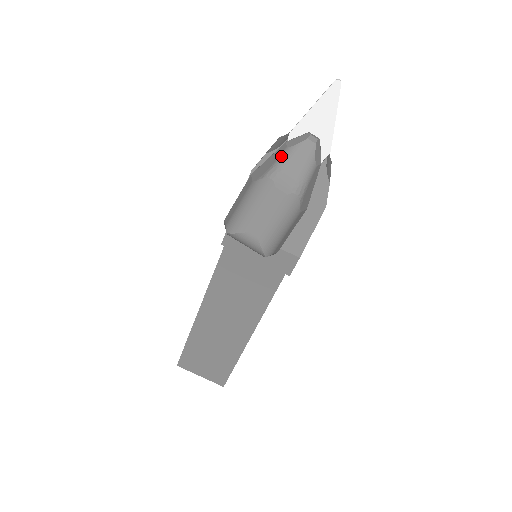
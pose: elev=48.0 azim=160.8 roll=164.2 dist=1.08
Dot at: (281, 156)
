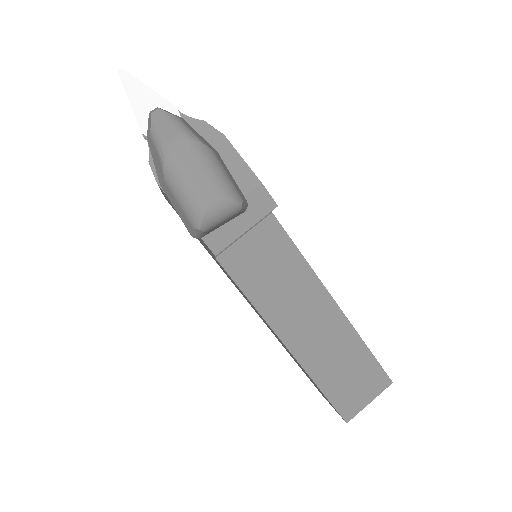
Dot at: (153, 141)
